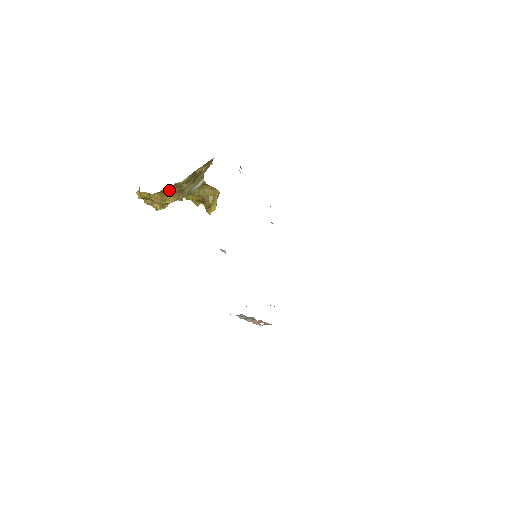
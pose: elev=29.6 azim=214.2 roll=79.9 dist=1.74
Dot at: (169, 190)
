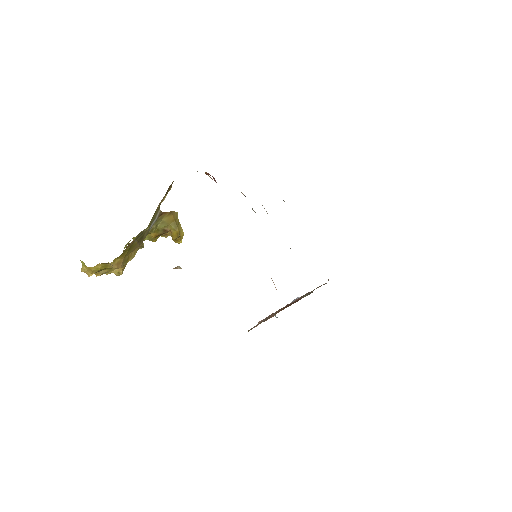
Dot at: (131, 245)
